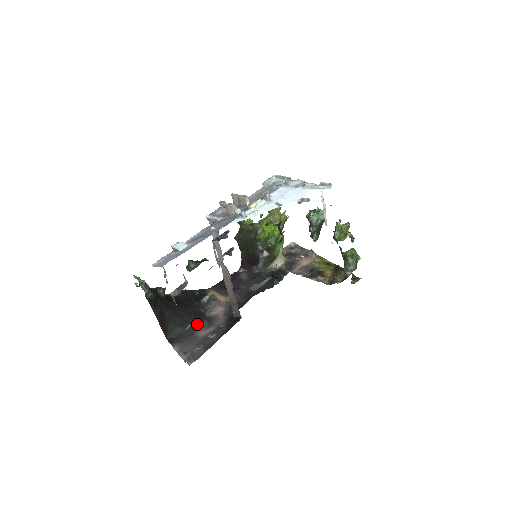
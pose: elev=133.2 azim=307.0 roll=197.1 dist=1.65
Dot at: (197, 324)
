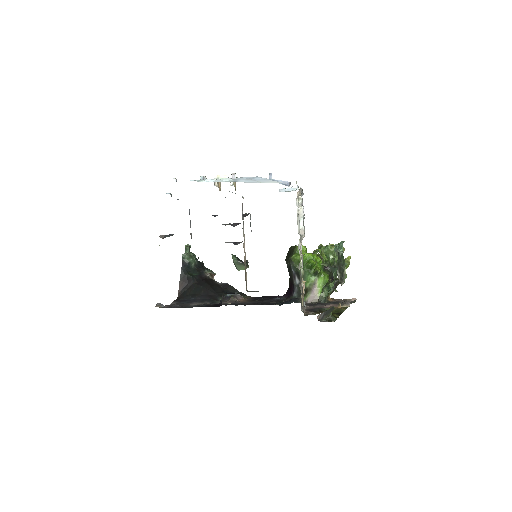
Dot at: (201, 300)
